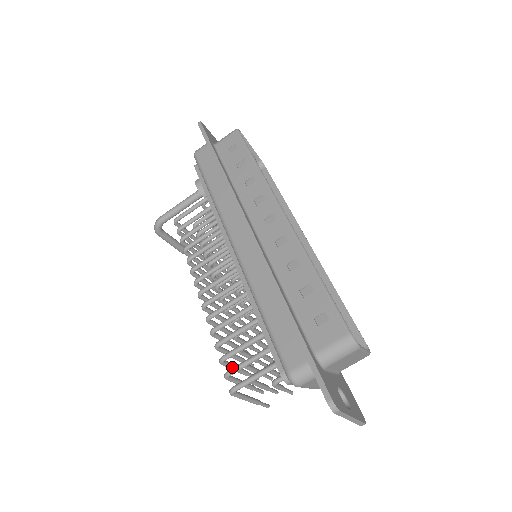
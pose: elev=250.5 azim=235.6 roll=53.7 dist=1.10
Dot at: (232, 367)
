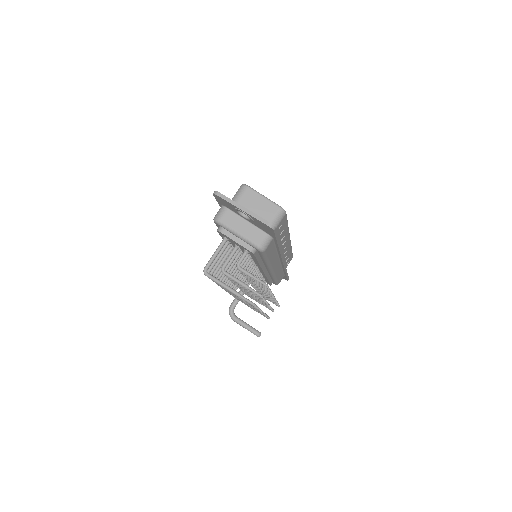
Dot at: occluded
